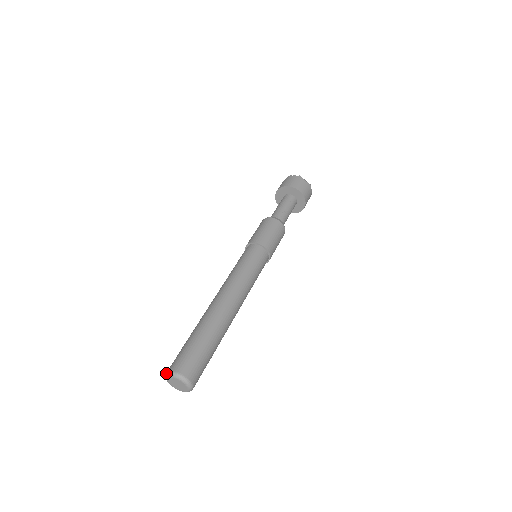
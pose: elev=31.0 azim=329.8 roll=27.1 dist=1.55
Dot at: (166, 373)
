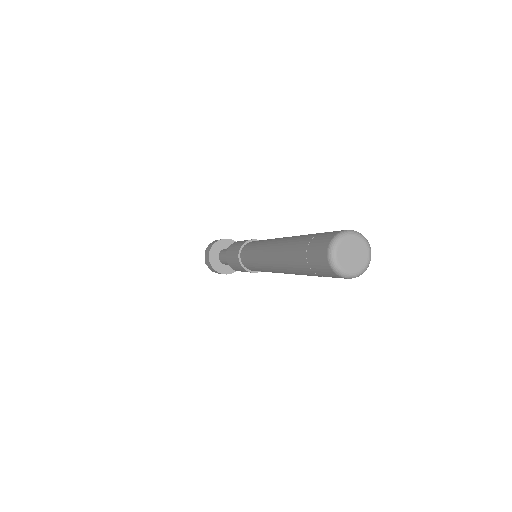
Dot at: (328, 255)
